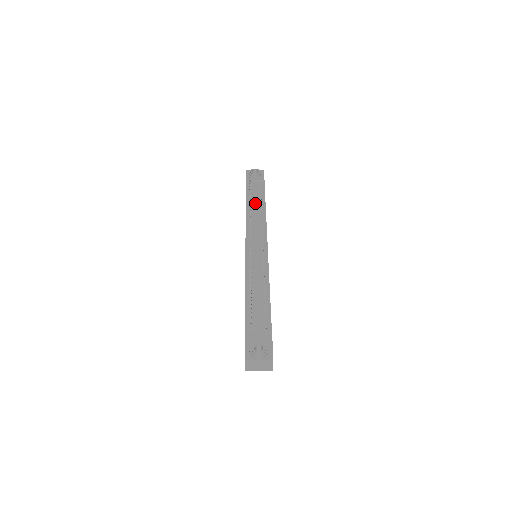
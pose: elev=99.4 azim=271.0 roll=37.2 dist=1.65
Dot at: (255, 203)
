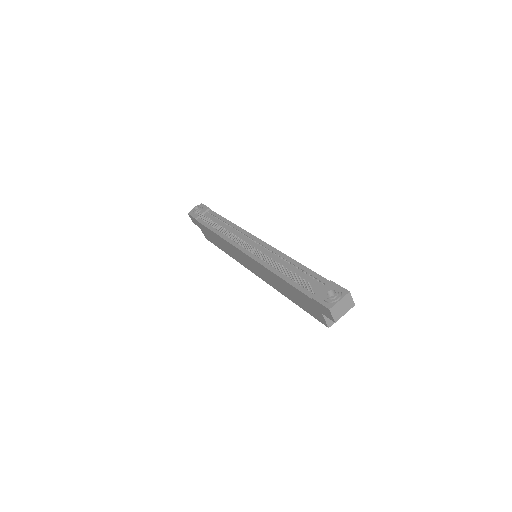
Dot at: occluded
